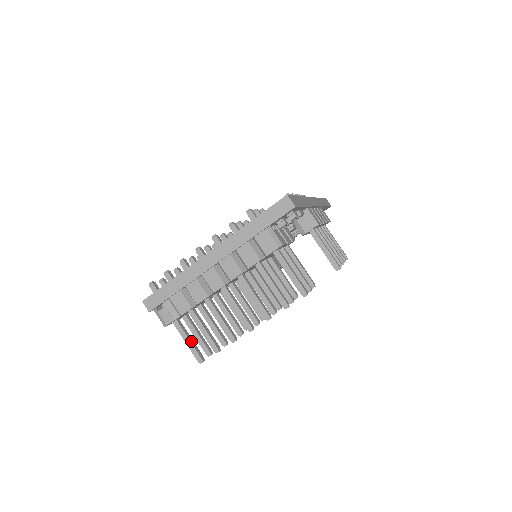
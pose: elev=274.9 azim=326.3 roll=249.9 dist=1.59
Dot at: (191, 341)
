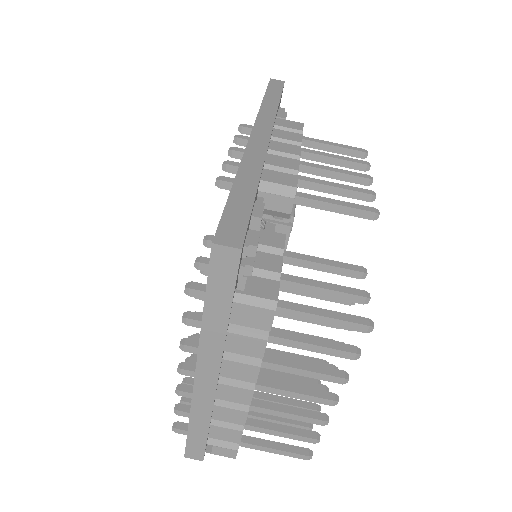
Dot at: (278, 448)
